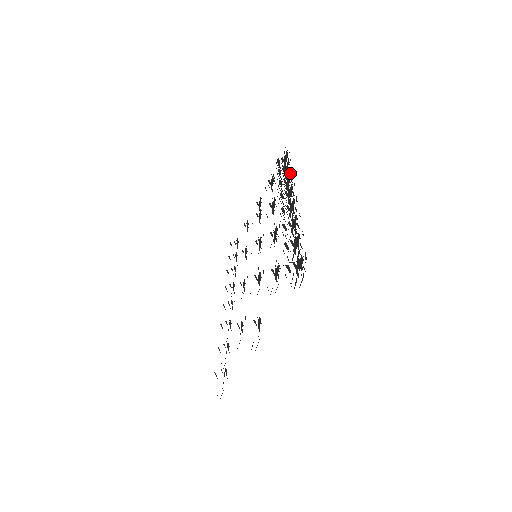
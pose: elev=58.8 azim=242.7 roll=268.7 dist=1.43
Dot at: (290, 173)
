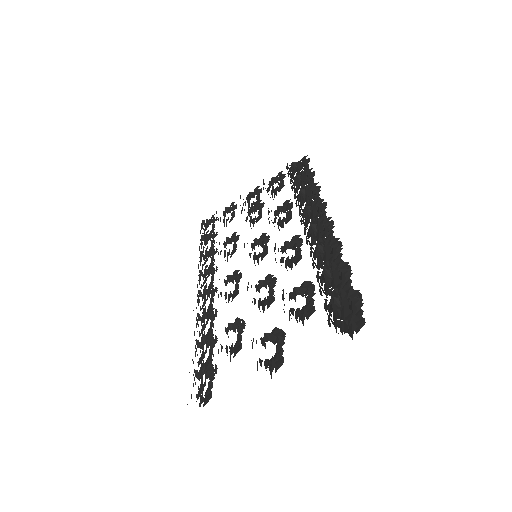
Dot at: occluded
